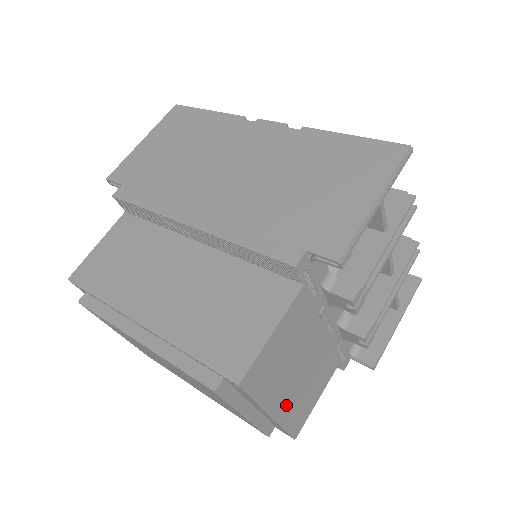
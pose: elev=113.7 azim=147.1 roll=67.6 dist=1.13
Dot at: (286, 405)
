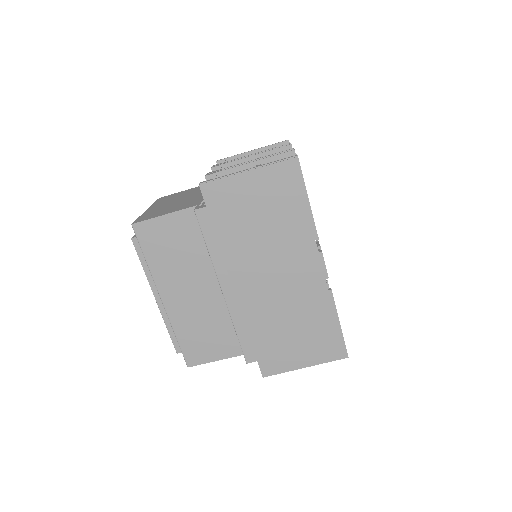
Dot at: occluded
